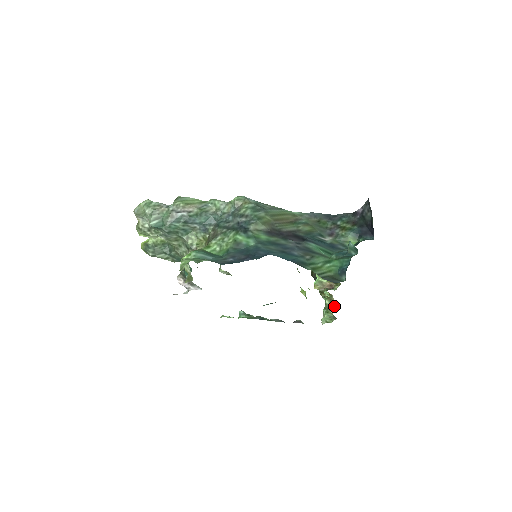
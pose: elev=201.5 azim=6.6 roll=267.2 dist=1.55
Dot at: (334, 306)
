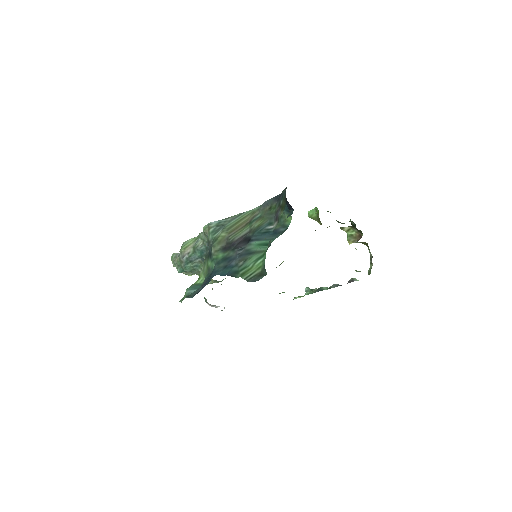
Dot at: occluded
